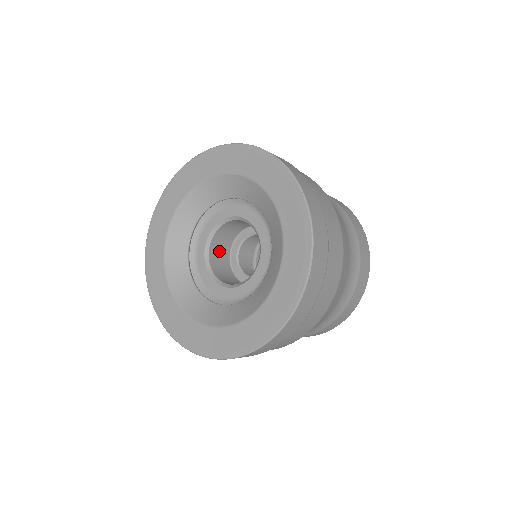
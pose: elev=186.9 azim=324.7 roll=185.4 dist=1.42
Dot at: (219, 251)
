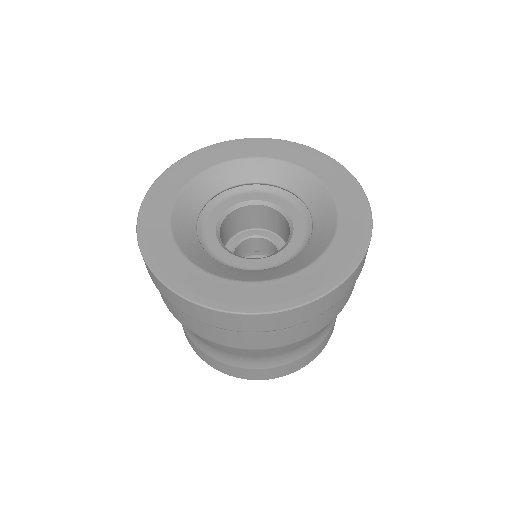
Dot at: (236, 221)
